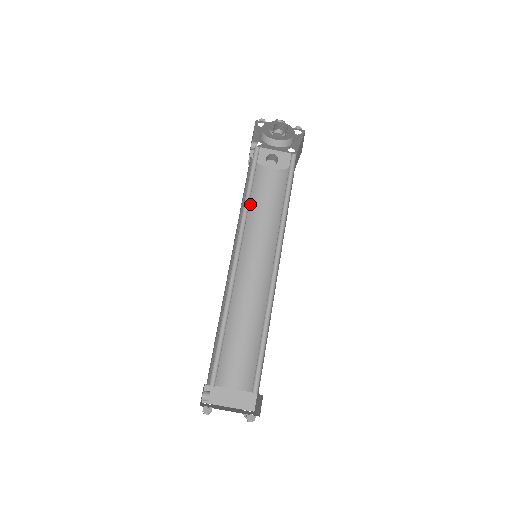
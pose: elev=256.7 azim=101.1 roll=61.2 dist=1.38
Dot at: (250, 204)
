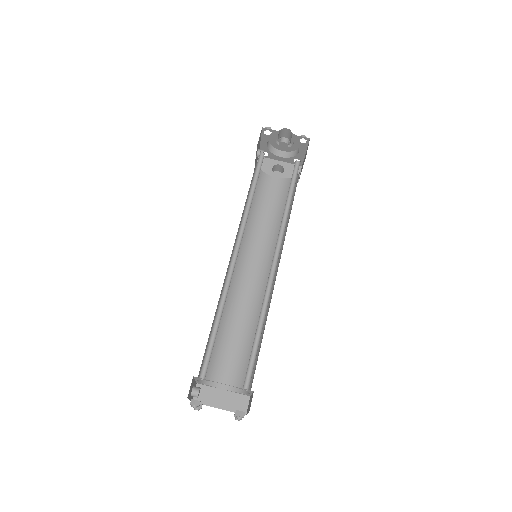
Dot at: (254, 209)
